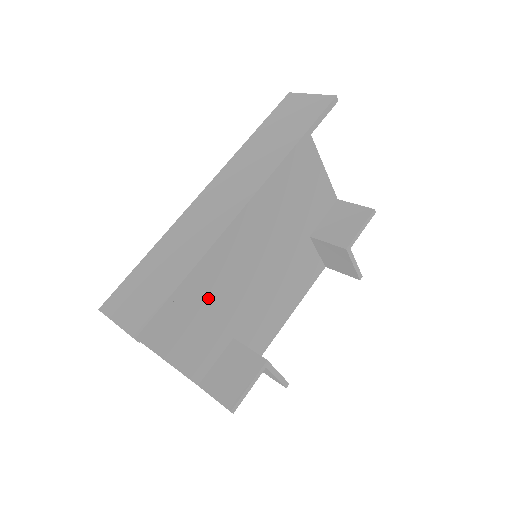
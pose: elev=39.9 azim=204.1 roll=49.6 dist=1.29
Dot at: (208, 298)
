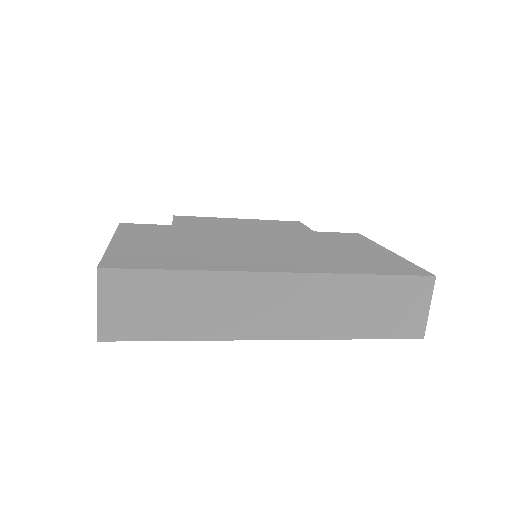
Dot at: occluded
